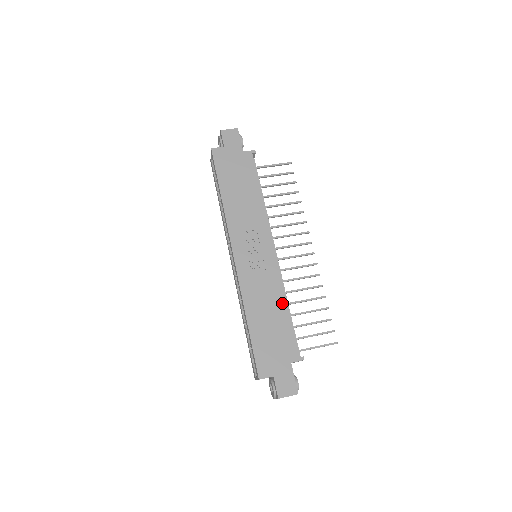
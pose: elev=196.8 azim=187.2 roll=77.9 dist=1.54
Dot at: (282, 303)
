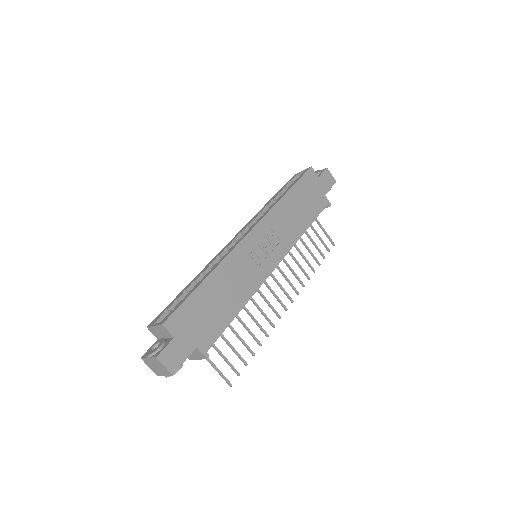
Dot at: (241, 302)
